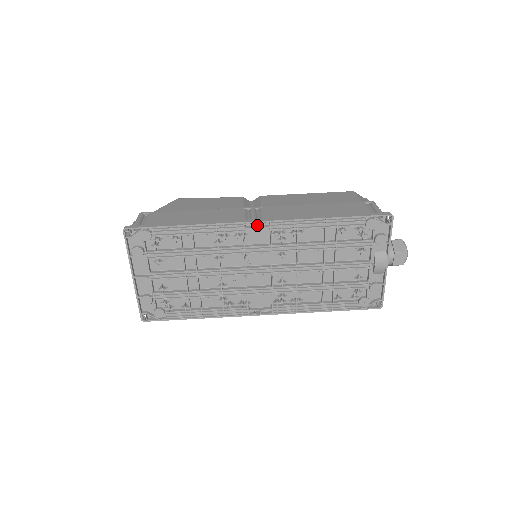
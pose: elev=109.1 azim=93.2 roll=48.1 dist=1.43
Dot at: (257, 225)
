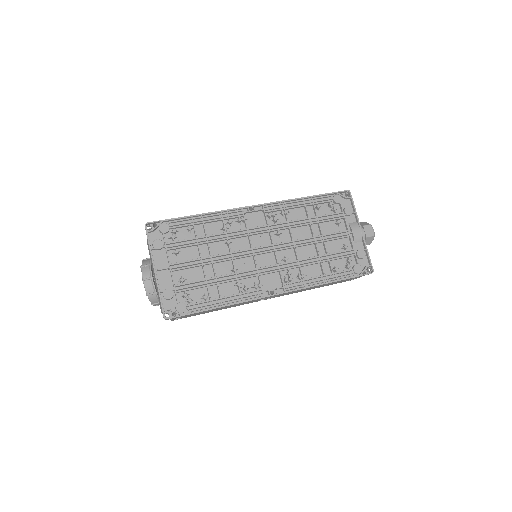
Dot at: (253, 211)
